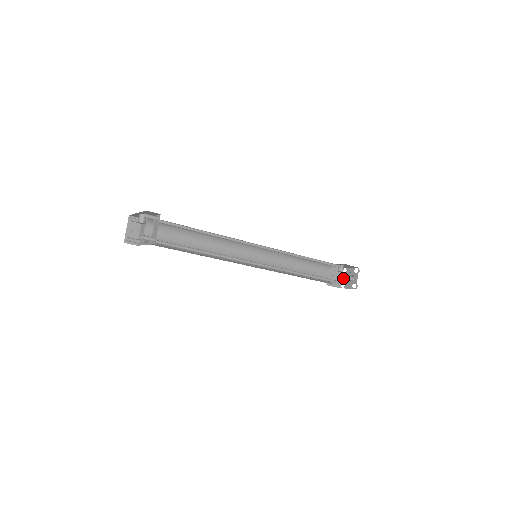
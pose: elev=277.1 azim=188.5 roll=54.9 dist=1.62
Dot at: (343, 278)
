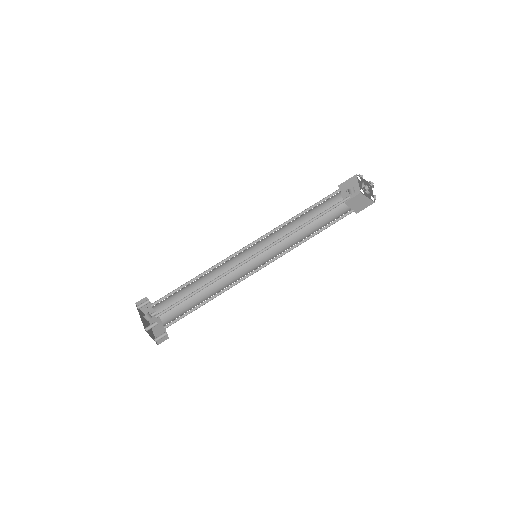
Dot at: (360, 185)
